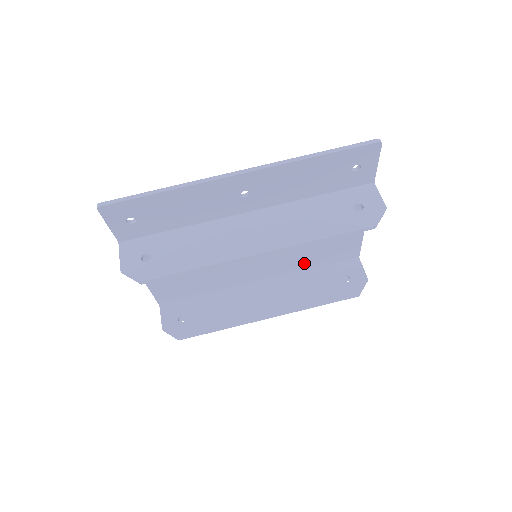
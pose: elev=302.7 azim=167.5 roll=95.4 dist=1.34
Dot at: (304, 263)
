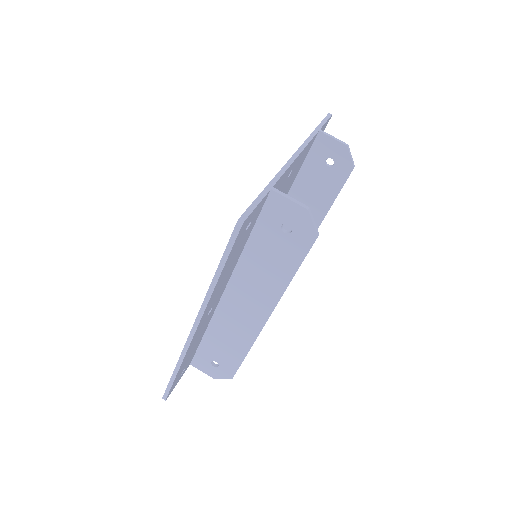
Dot at: (286, 192)
